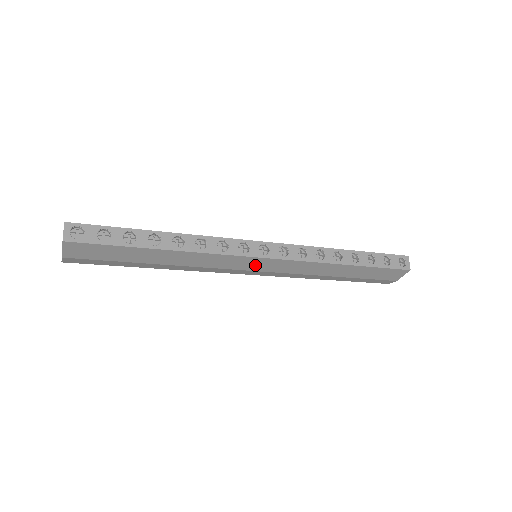
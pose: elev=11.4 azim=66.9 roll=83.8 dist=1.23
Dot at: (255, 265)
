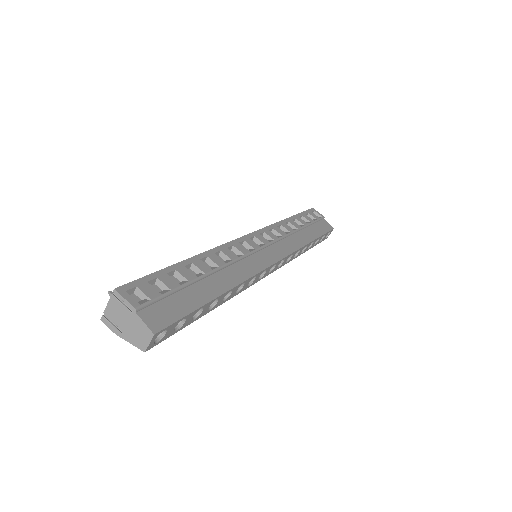
Dot at: occluded
